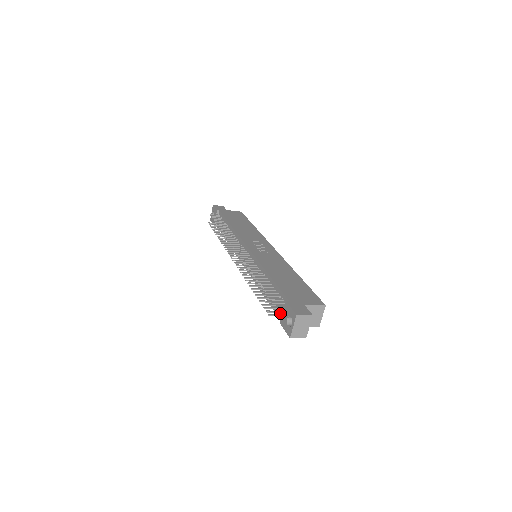
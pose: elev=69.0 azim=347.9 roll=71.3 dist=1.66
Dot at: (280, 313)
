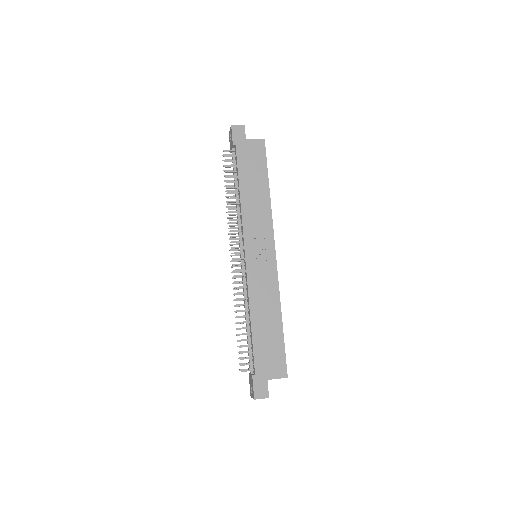
Dot at: occluded
